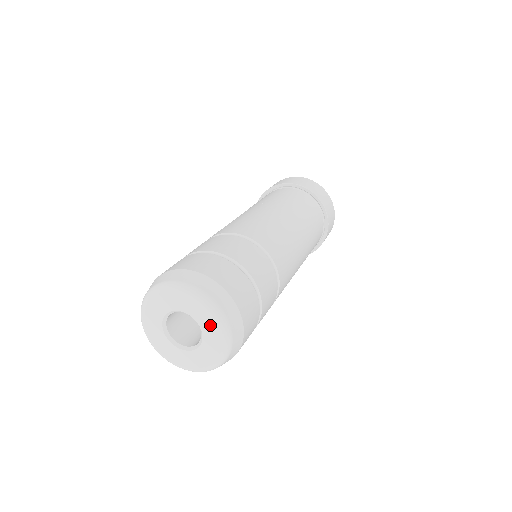
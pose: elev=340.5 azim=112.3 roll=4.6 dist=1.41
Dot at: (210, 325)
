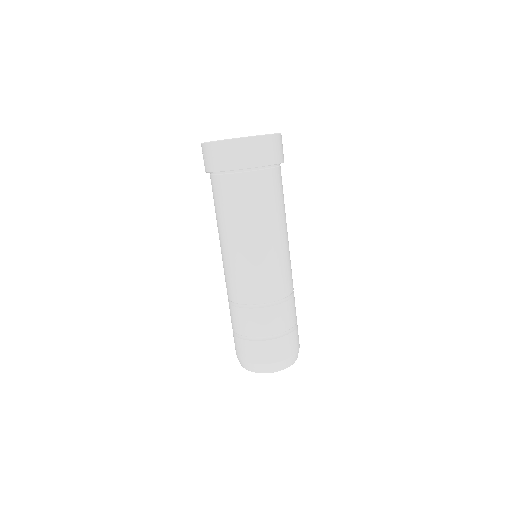
Dot at: occluded
